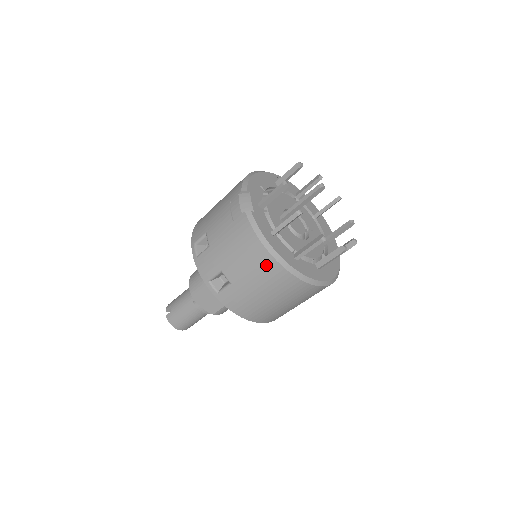
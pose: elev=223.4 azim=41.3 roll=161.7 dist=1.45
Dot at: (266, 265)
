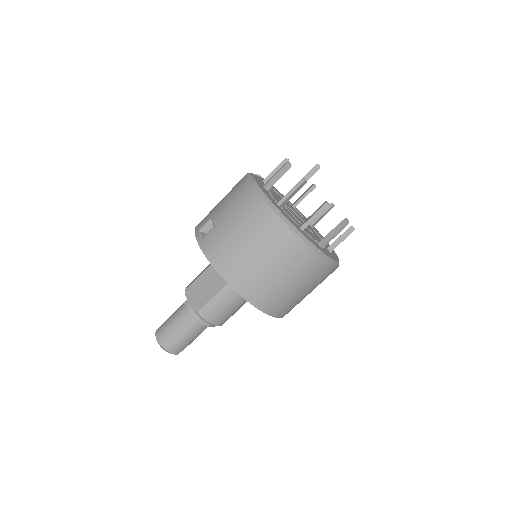
Dot at: (248, 198)
